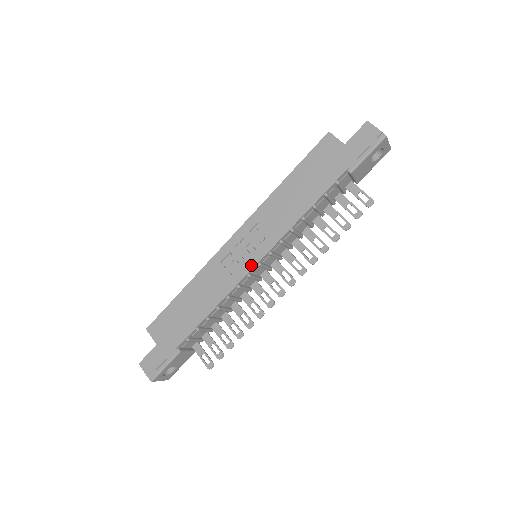
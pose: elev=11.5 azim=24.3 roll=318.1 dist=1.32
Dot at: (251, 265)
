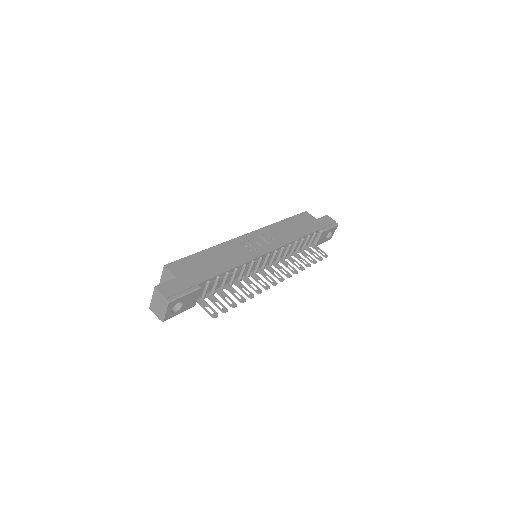
Dot at: (264, 252)
